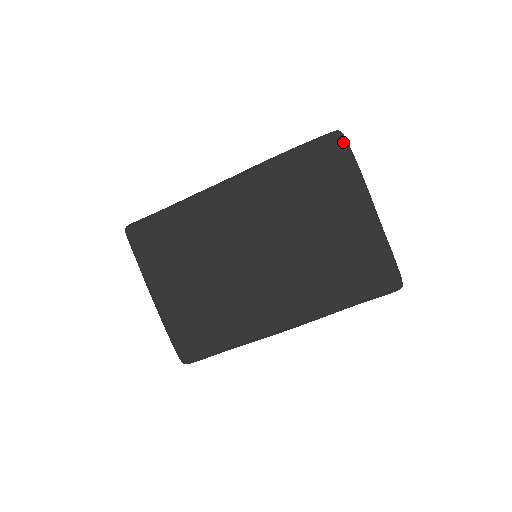
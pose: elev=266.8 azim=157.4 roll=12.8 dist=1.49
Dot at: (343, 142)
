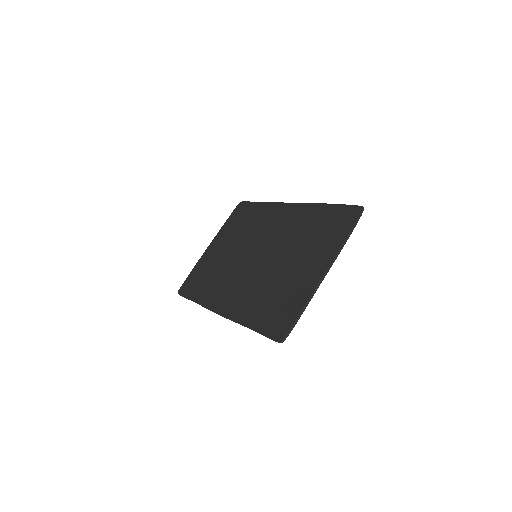
Dot at: (357, 215)
